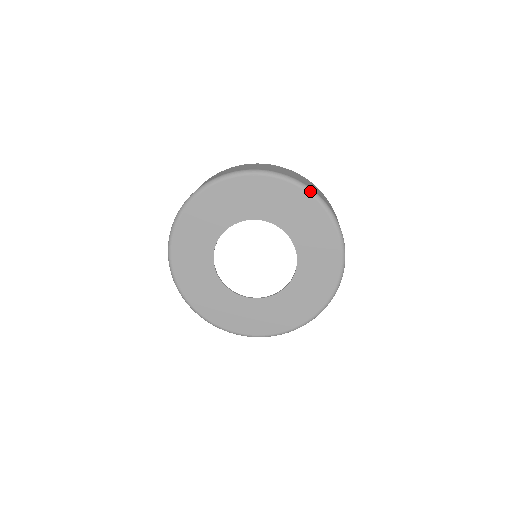
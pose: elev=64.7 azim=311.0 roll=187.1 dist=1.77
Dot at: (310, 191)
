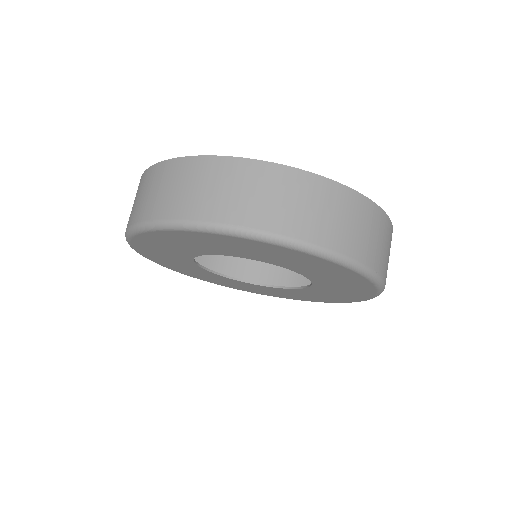
Dot at: (231, 233)
